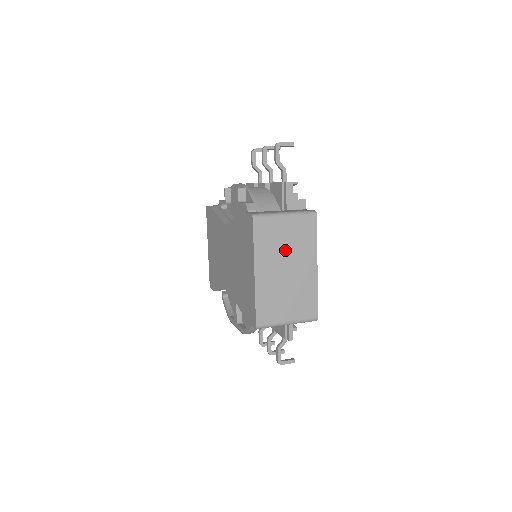
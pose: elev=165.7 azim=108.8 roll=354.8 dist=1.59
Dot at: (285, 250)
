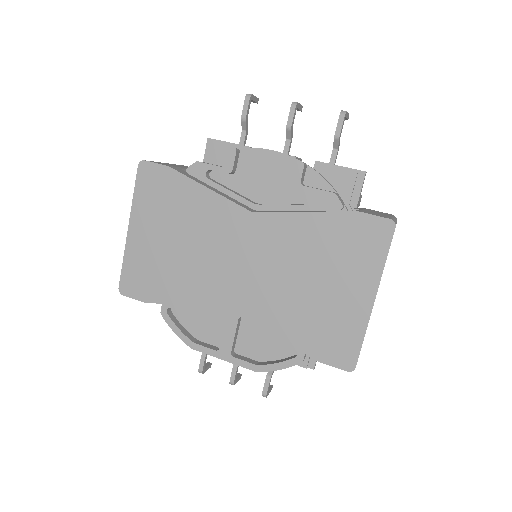
Dot at: occluded
